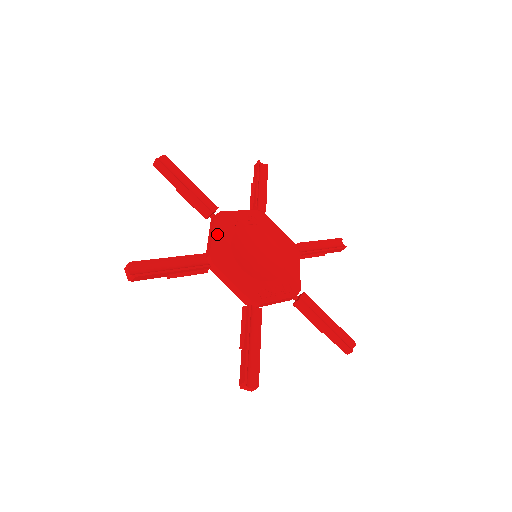
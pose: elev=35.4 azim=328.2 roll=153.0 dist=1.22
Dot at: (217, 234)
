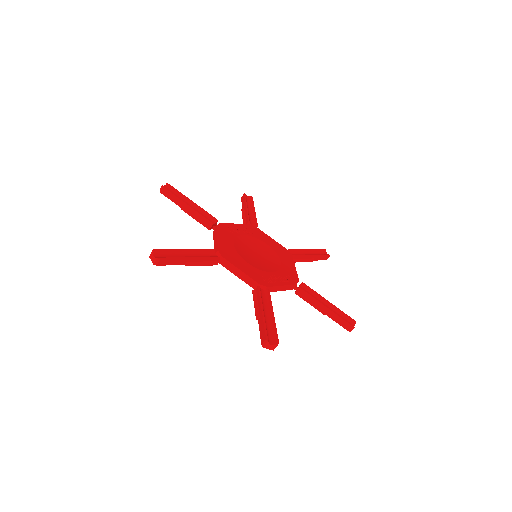
Dot at: (221, 237)
